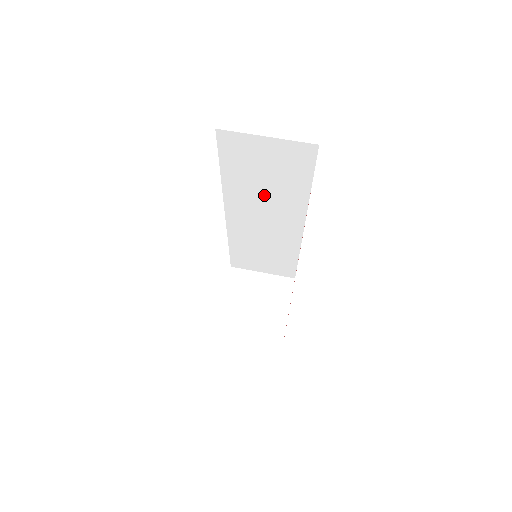
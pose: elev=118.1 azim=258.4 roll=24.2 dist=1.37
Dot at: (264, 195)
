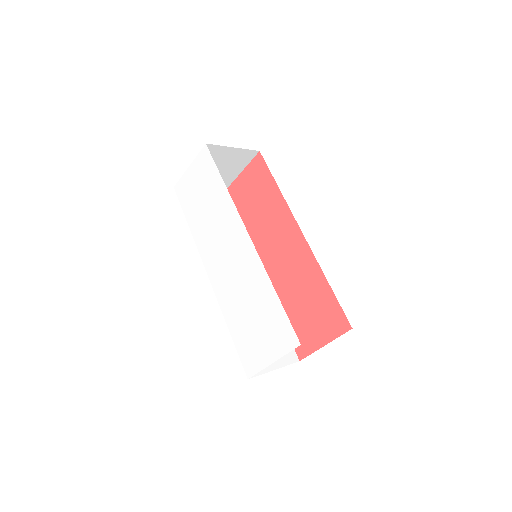
Dot at: occluded
